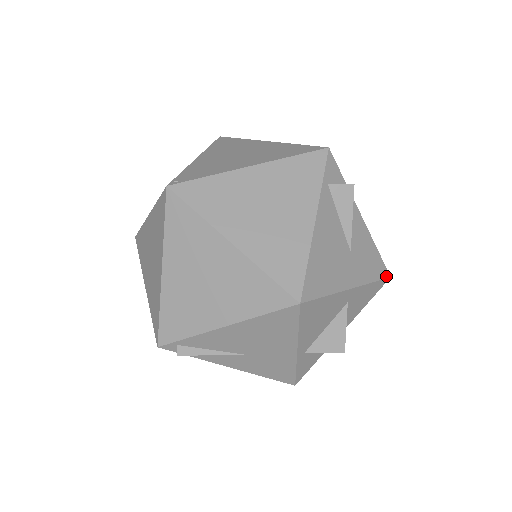
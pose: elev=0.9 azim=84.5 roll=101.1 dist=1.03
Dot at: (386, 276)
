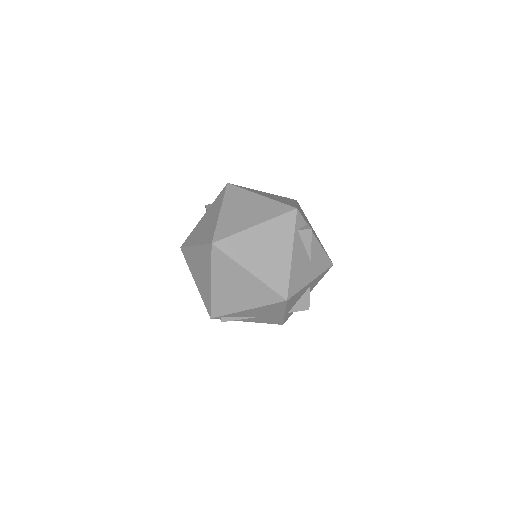
Dot at: (331, 265)
